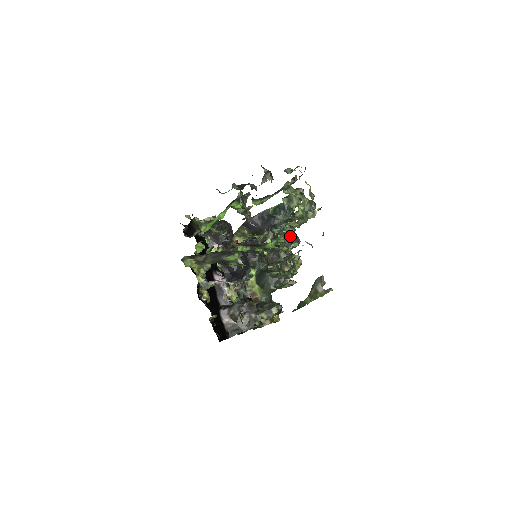
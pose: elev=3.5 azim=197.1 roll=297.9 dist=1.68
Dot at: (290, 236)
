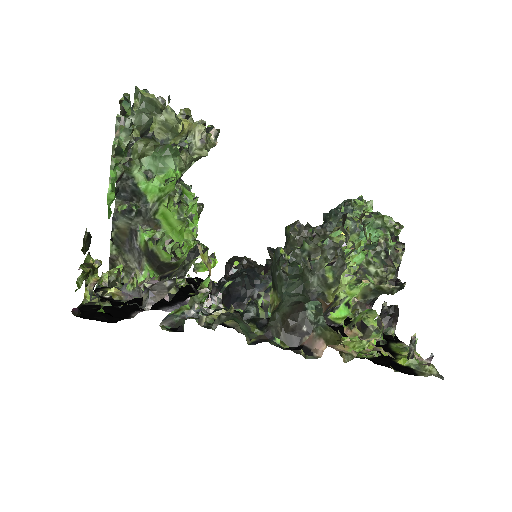
Dot at: (339, 222)
